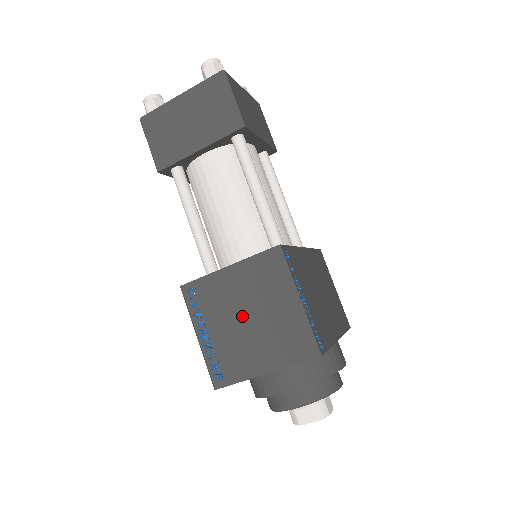
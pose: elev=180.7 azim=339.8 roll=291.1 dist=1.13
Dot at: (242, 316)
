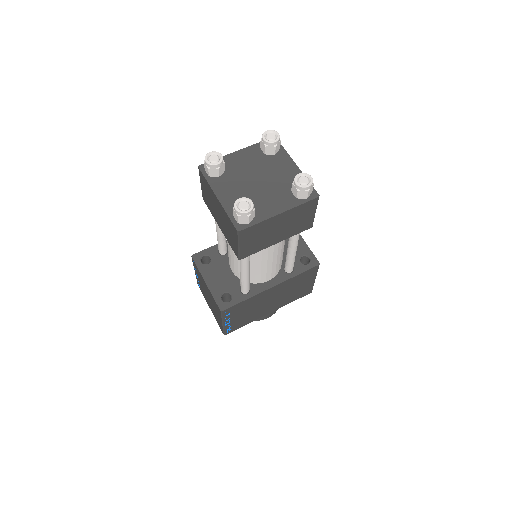
Dot at: (207, 294)
